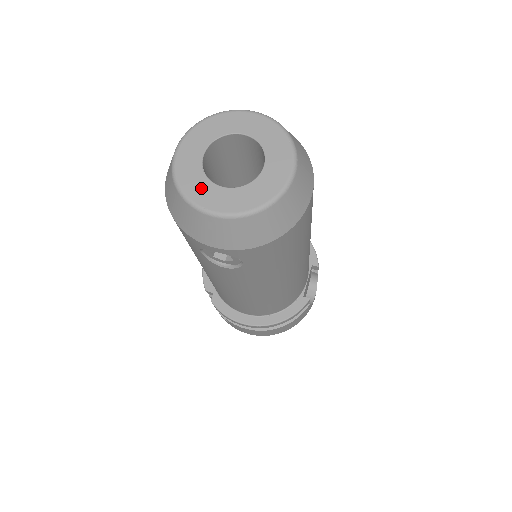
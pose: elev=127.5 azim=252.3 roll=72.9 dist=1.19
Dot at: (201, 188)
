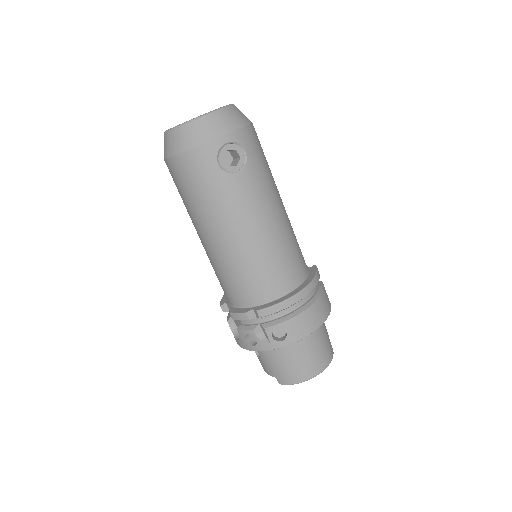
Dot at: occluded
